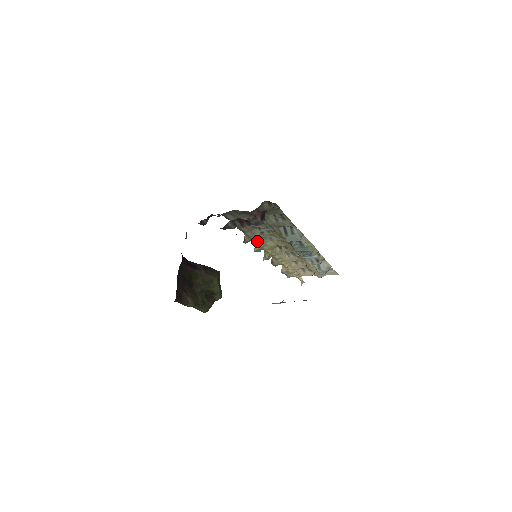
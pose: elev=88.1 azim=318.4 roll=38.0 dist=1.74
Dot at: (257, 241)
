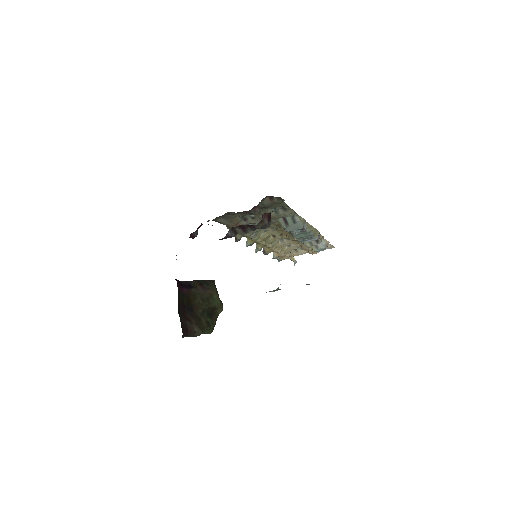
Dot at: (250, 236)
